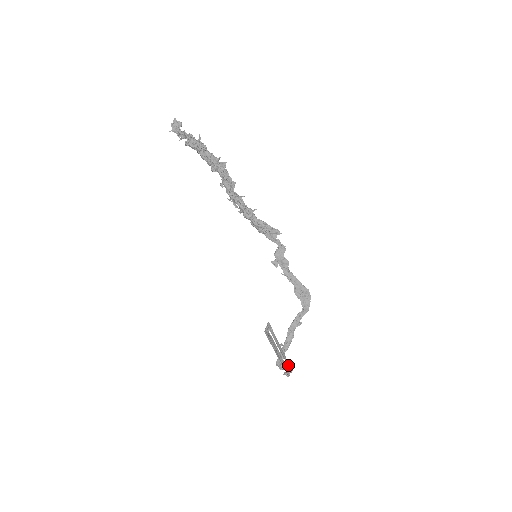
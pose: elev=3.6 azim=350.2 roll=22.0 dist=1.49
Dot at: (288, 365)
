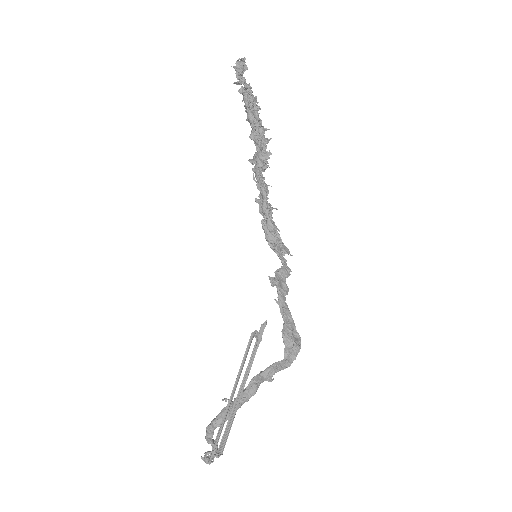
Dot at: (223, 439)
